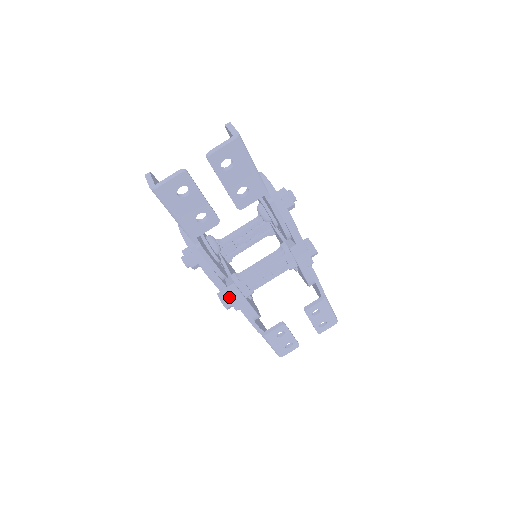
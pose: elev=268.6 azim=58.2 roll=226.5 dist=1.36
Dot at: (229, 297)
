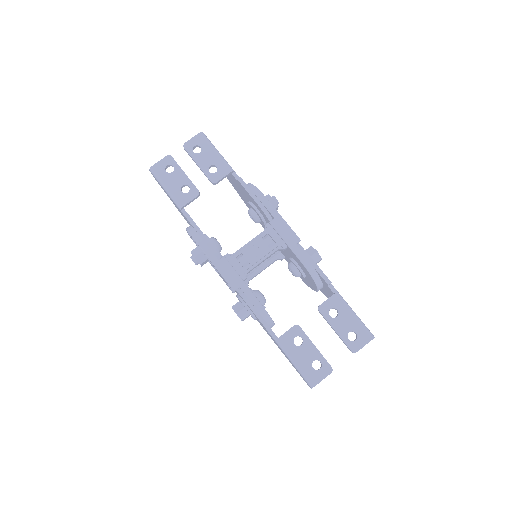
Dot at: (222, 271)
